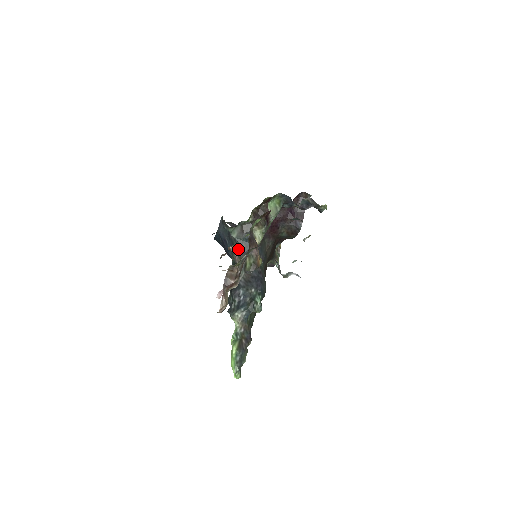
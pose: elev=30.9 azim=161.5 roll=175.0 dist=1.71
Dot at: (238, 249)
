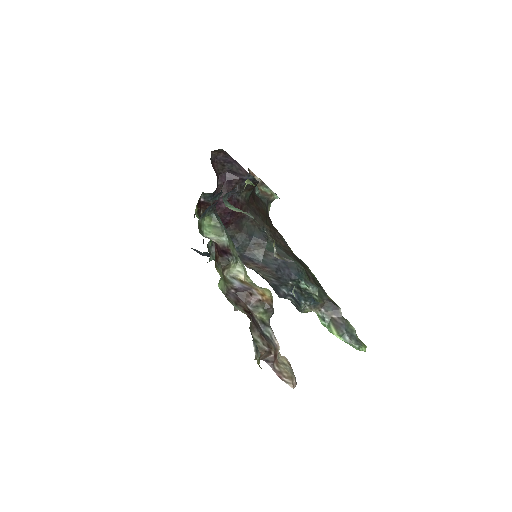
Dot at: occluded
